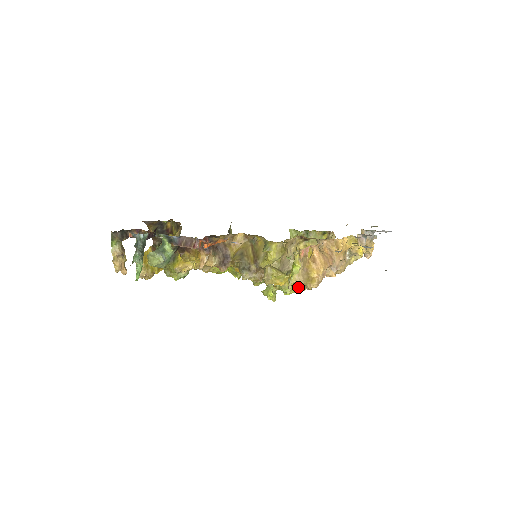
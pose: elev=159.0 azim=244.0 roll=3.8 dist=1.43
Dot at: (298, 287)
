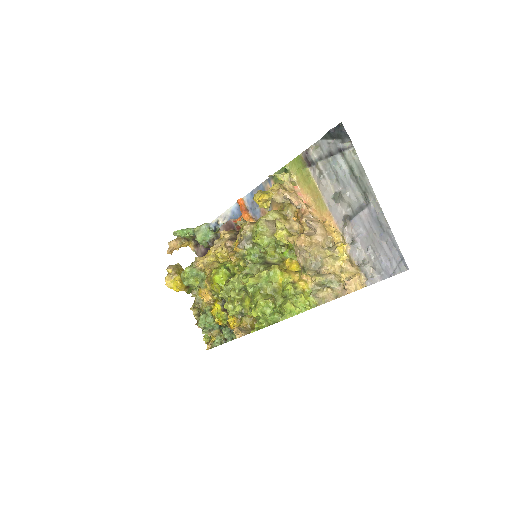
Dot at: (274, 186)
